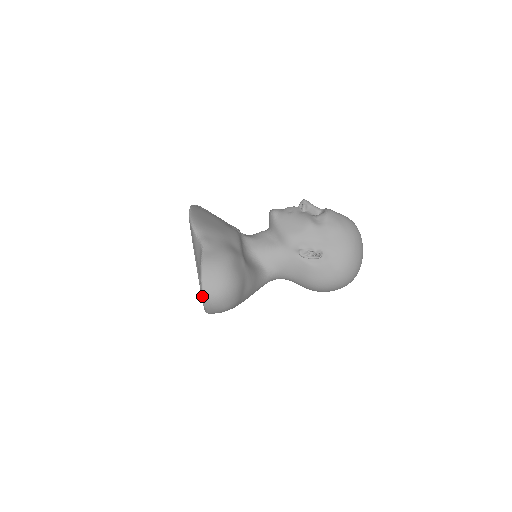
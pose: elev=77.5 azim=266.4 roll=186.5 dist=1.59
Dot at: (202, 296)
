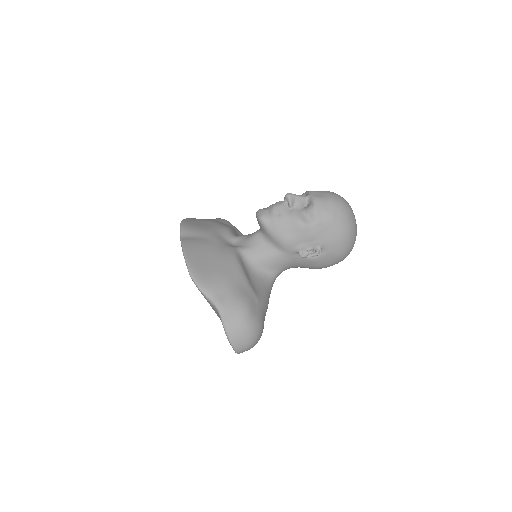
Dot at: (235, 352)
